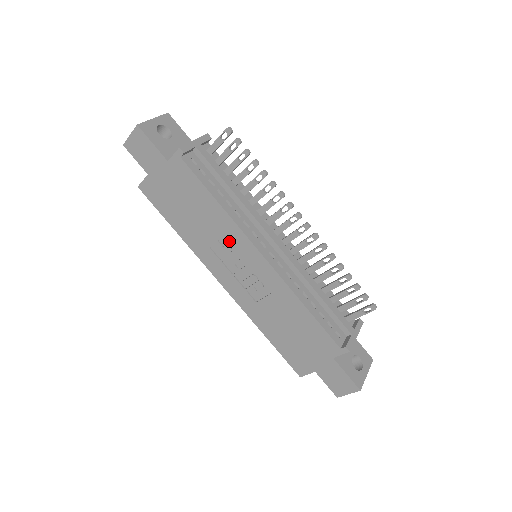
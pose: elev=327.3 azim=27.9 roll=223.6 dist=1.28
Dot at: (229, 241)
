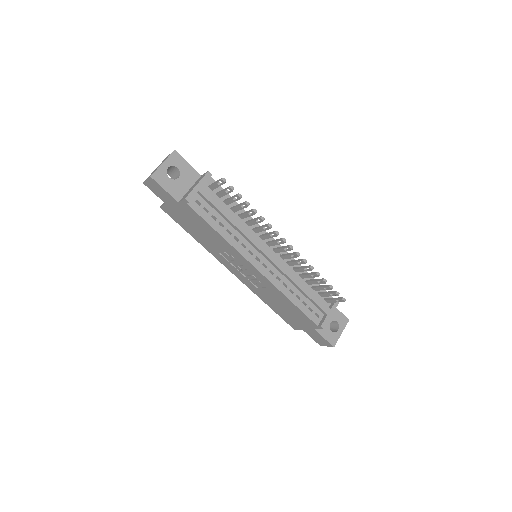
Dot at: (232, 255)
